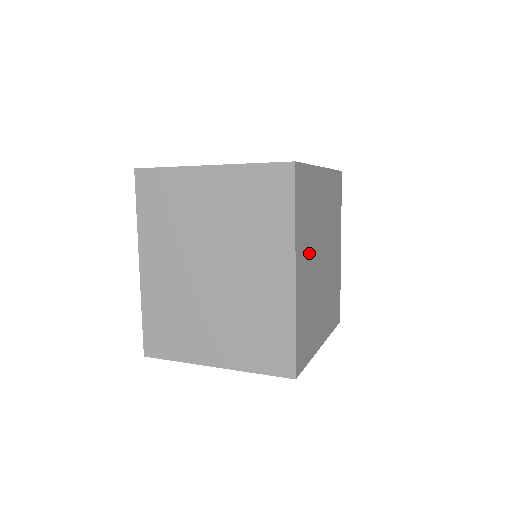
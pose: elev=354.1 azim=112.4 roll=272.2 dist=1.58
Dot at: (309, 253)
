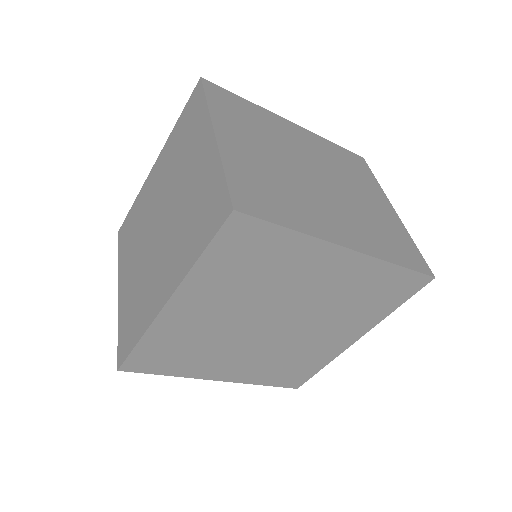
Dot at: (230, 355)
